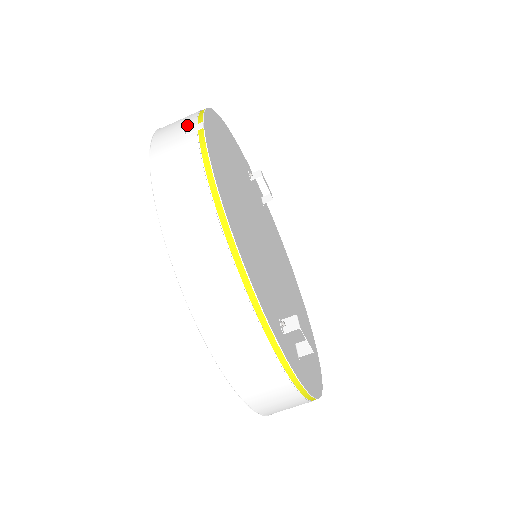
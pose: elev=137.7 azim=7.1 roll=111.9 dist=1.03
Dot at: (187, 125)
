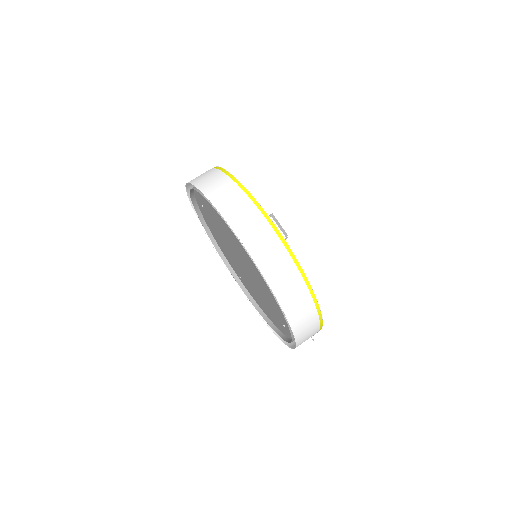
Dot at: occluded
